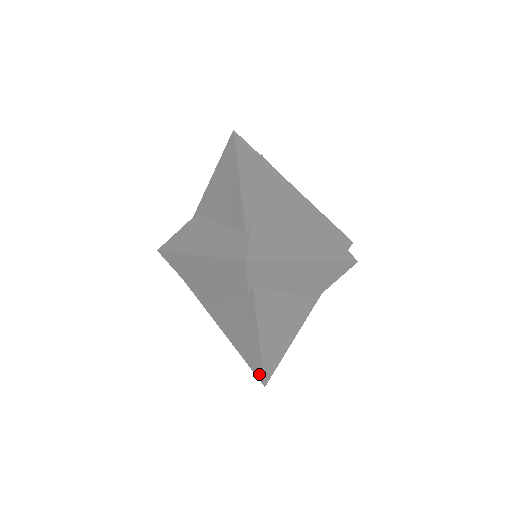
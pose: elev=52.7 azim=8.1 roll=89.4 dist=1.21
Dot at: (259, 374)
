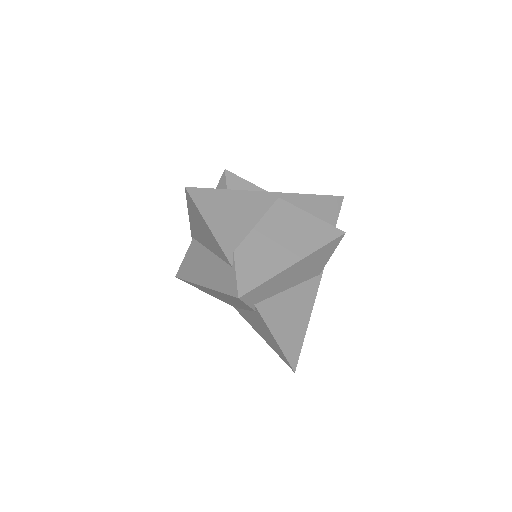
Dot at: (287, 364)
